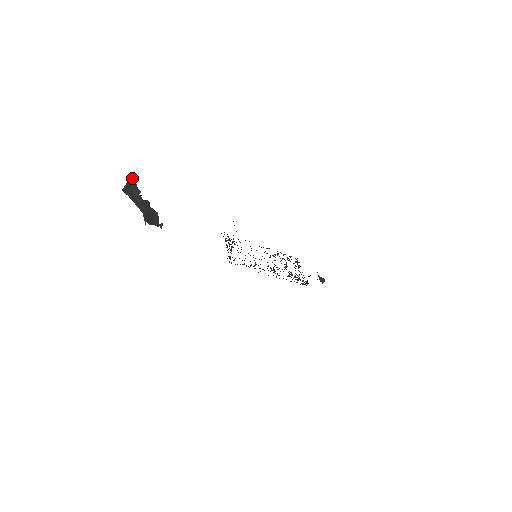
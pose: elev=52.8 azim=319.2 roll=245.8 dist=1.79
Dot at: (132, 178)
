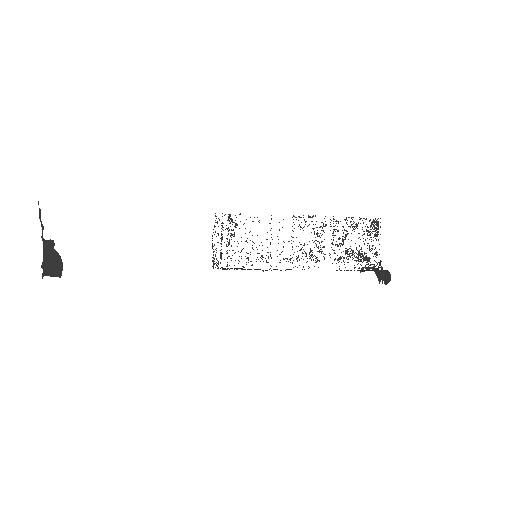
Dot at: occluded
